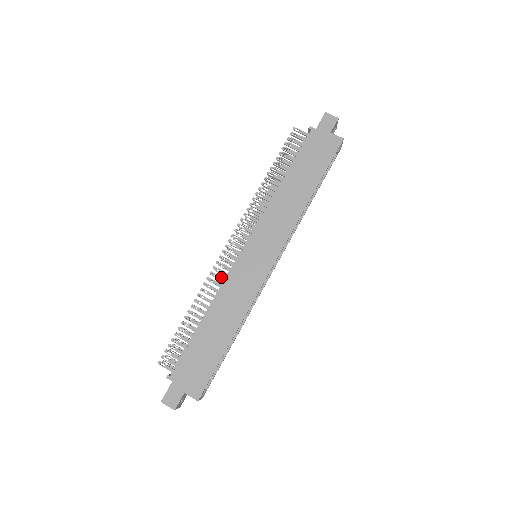
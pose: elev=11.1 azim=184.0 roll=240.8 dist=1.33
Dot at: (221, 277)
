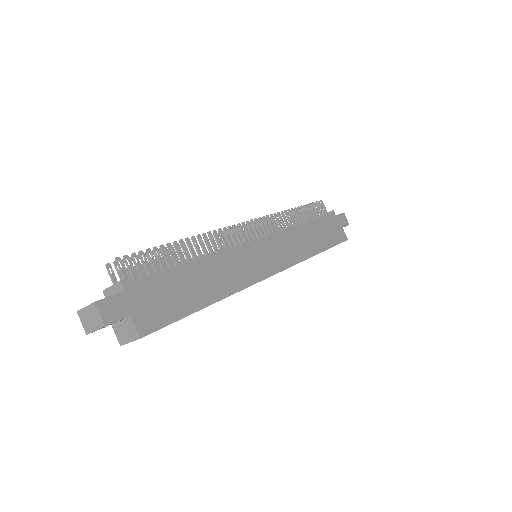
Dot at: occluded
